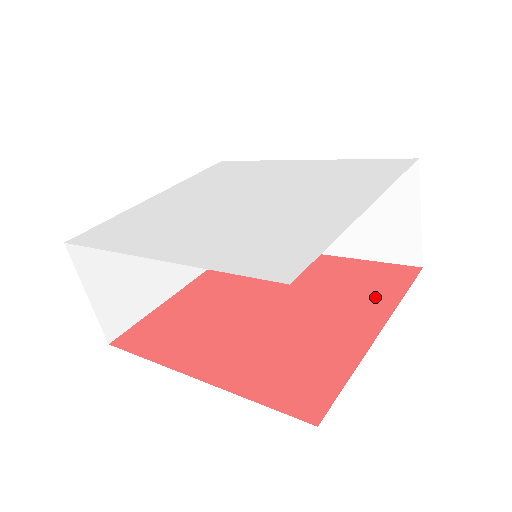
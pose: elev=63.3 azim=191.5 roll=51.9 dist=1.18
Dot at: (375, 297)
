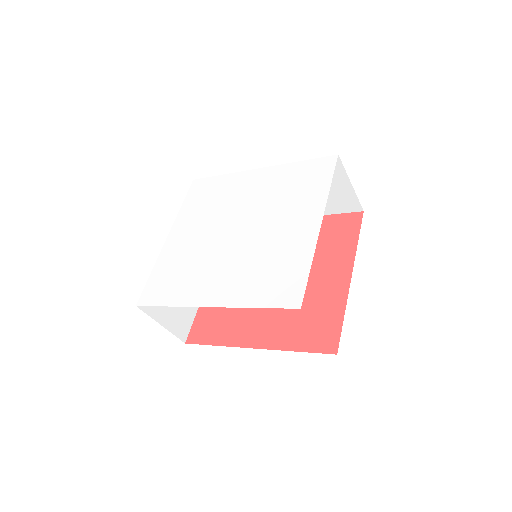
Dot at: (340, 249)
